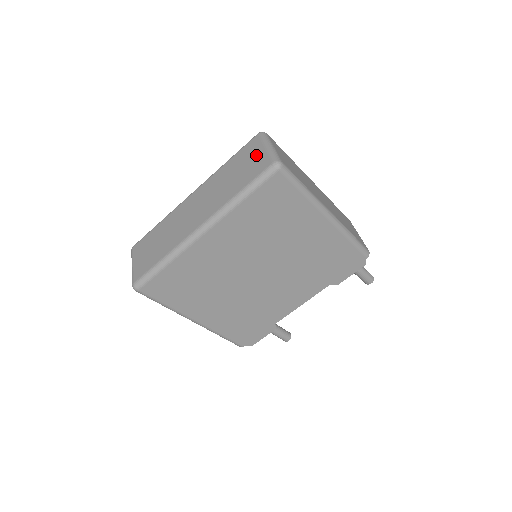
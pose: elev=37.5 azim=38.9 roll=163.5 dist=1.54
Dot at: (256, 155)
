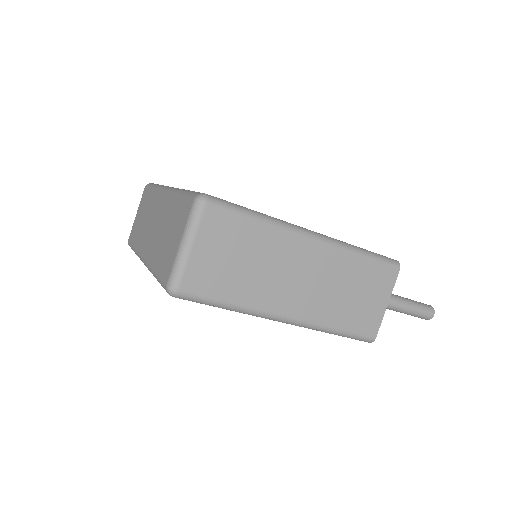
Dot at: (175, 240)
